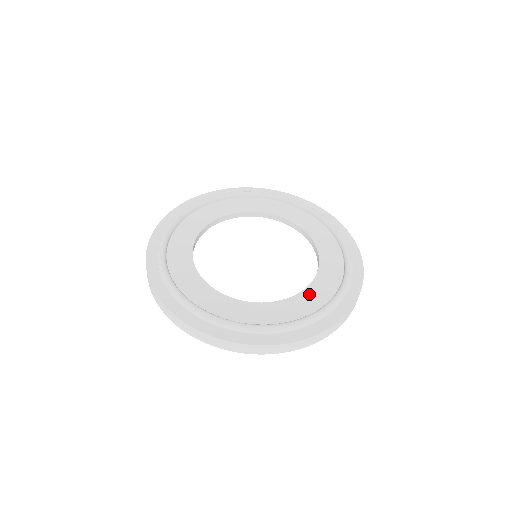
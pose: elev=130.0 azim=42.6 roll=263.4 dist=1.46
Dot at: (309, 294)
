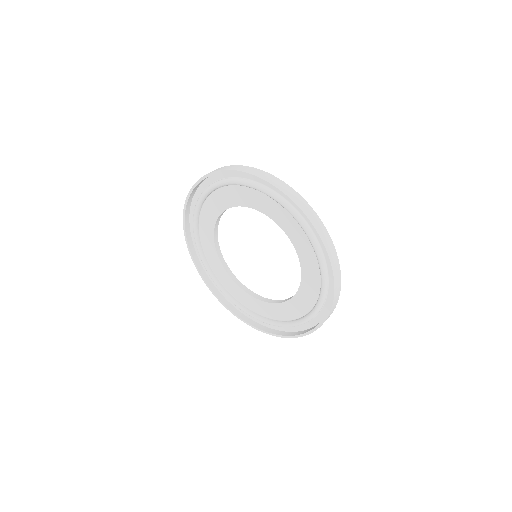
Dot at: occluded
